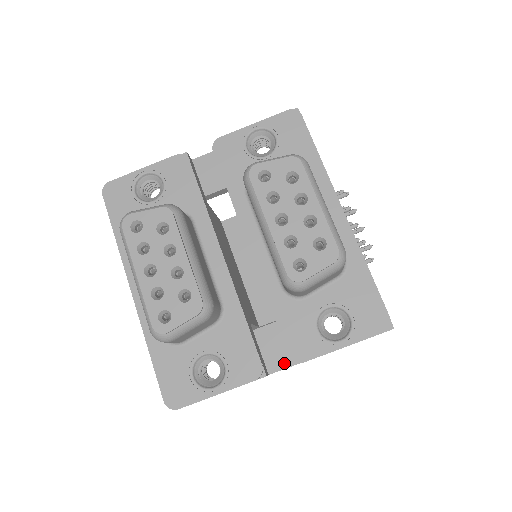
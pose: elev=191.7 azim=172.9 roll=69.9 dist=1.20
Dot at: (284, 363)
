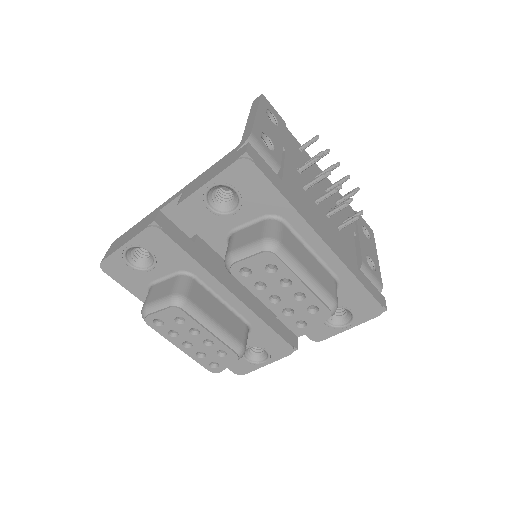
Dot at: occluded
